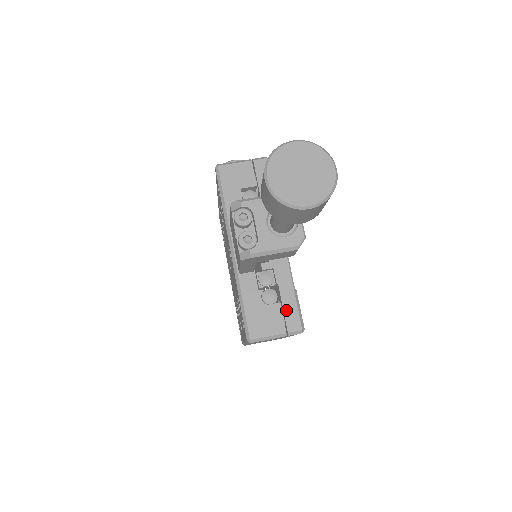
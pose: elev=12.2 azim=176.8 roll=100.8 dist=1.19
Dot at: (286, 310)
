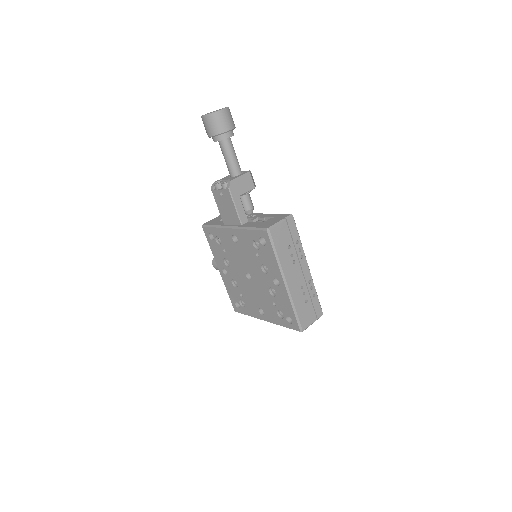
Dot at: (276, 217)
